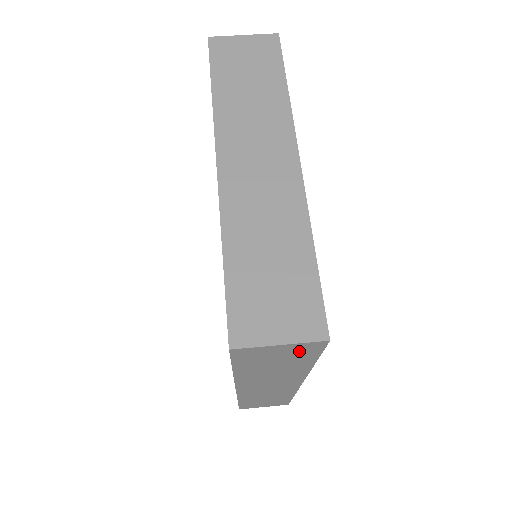
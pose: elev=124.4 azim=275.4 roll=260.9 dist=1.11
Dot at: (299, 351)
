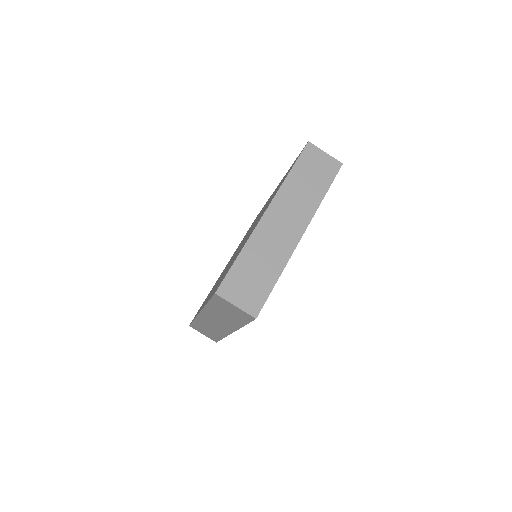
Dot at: (241, 314)
